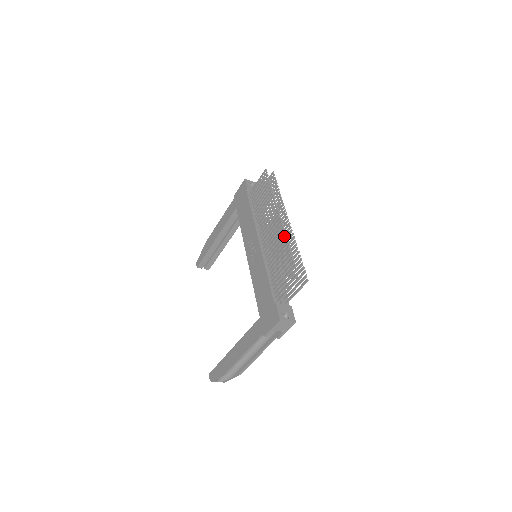
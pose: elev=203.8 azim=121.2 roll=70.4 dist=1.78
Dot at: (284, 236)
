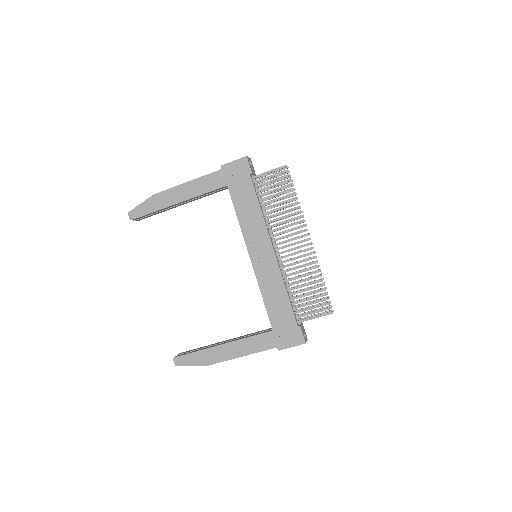
Dot at: (315, 263)
